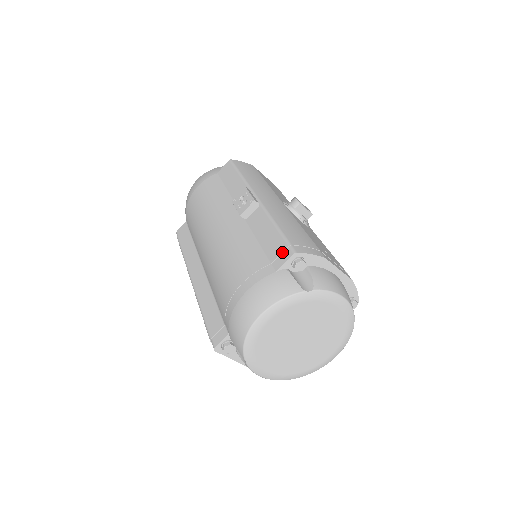
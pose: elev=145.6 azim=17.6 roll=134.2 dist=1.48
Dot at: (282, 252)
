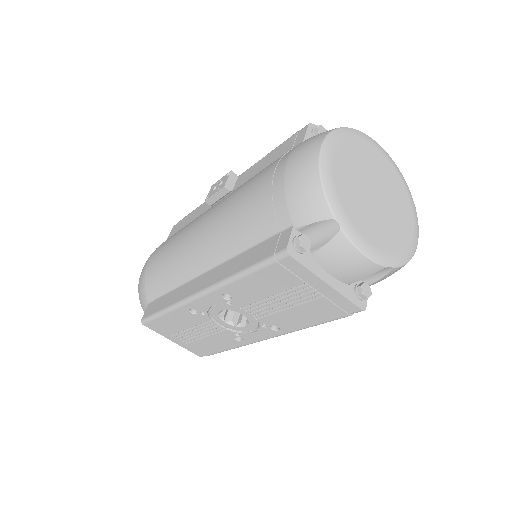
Dot at: (295, 137)
